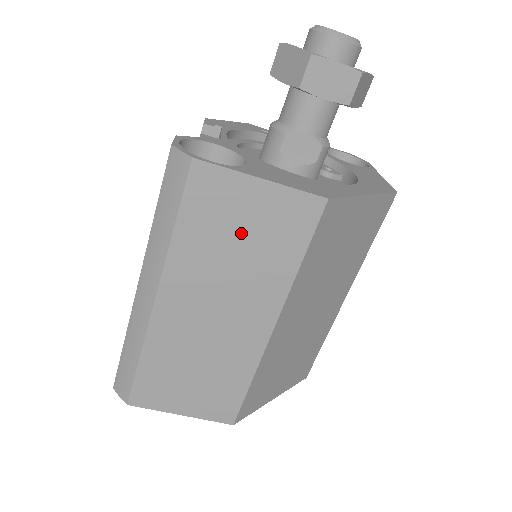
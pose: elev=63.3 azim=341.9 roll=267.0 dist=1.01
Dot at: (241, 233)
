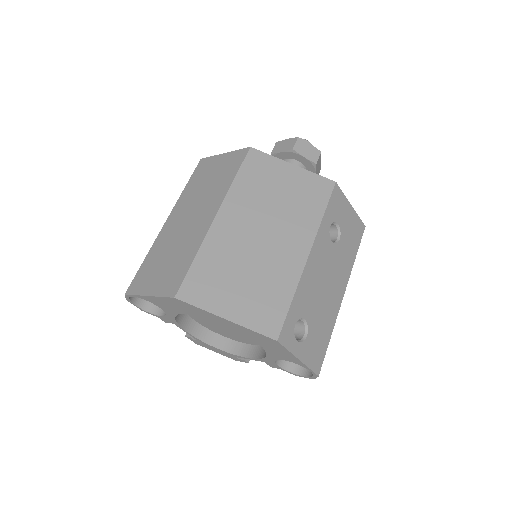
Dot at: (211, 176)
